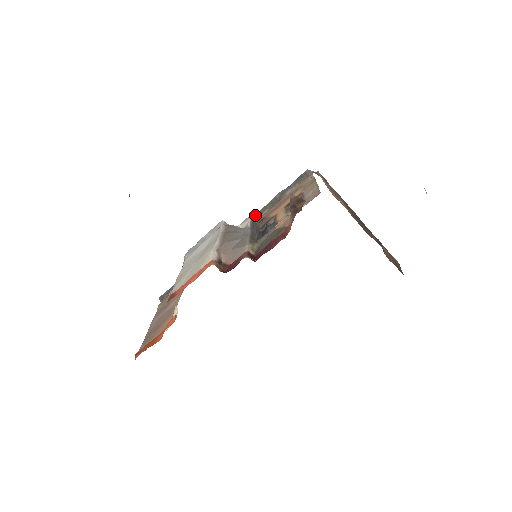
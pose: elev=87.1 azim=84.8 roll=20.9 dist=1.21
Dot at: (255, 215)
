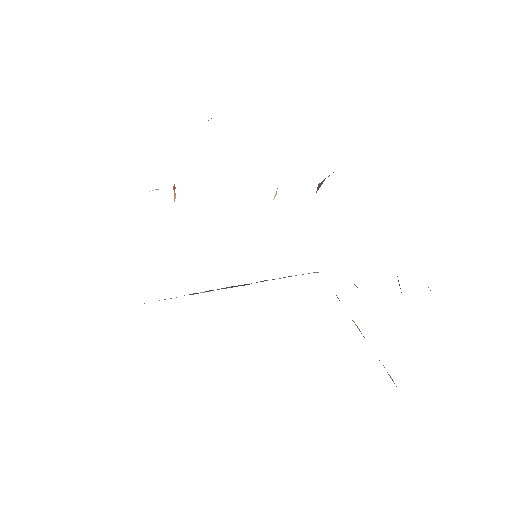
Dot at: occluded
